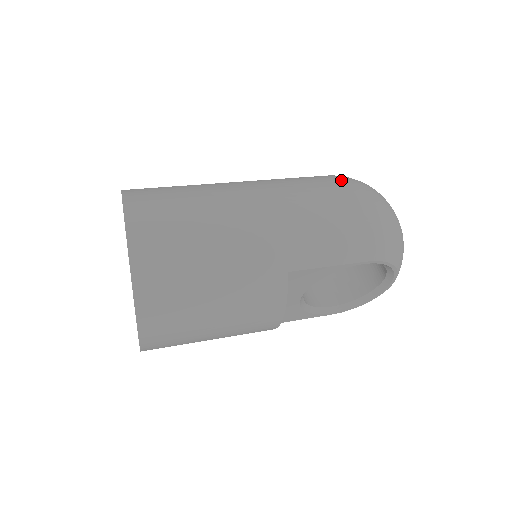
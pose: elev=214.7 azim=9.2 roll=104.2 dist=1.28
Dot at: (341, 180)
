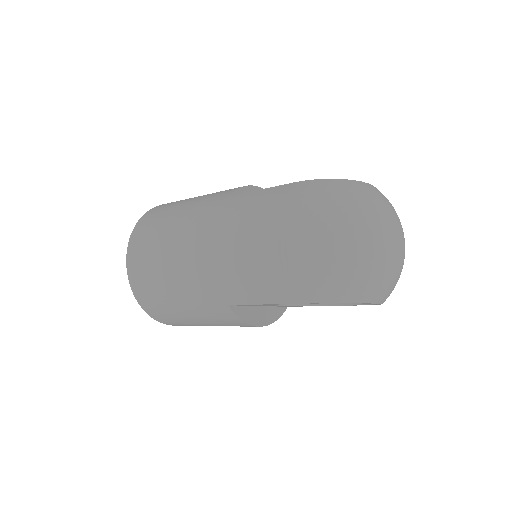
Dot at: (287, 202)
